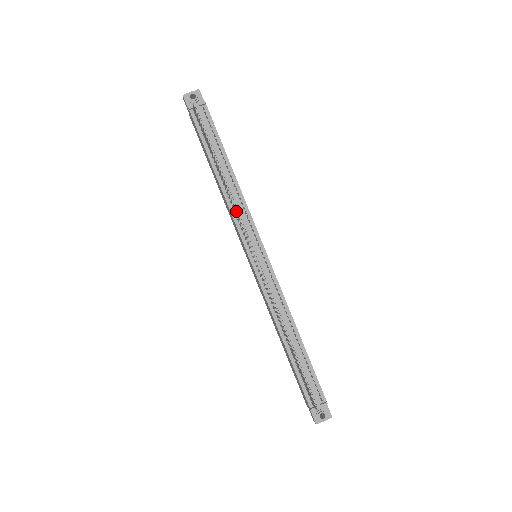
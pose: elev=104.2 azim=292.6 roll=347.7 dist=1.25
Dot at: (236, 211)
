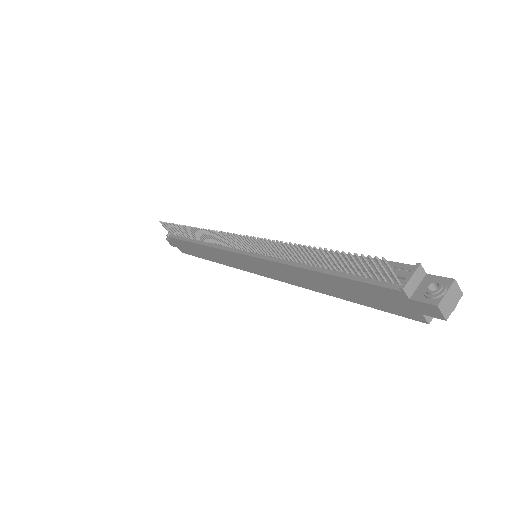
Dot at: (218, 243)
